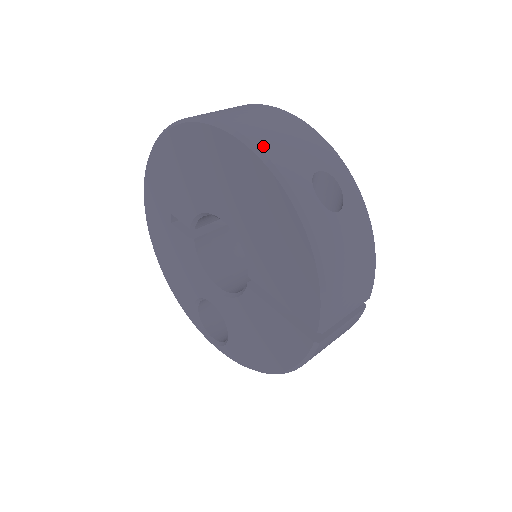
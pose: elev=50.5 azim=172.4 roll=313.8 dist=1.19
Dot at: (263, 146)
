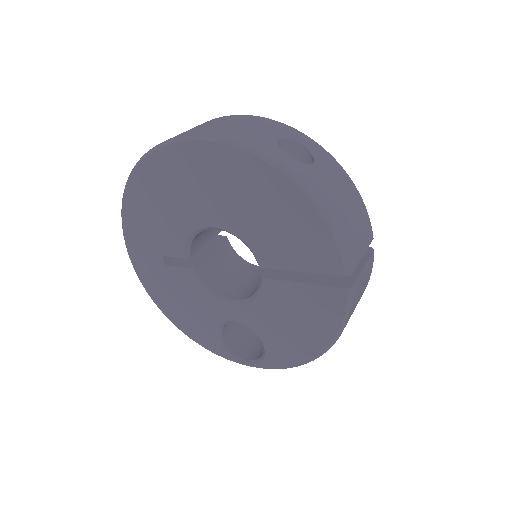
Dot at: (225, 135)
